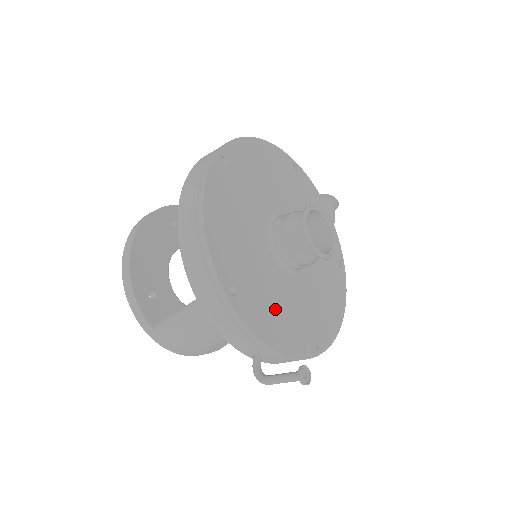
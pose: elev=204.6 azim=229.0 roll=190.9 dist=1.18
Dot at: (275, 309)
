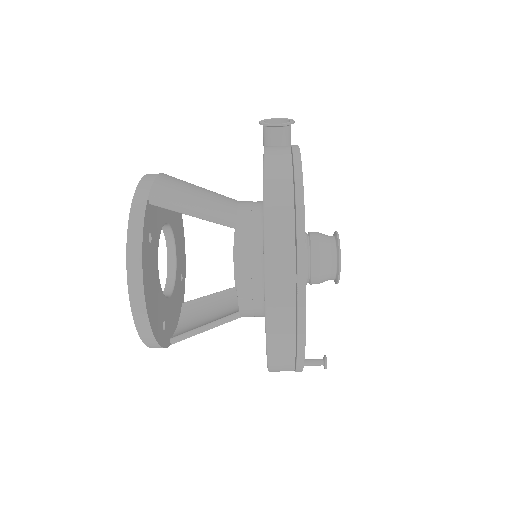
Dot at: occluded
